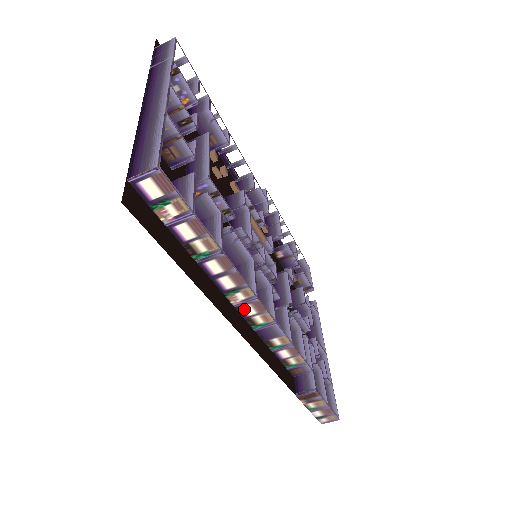
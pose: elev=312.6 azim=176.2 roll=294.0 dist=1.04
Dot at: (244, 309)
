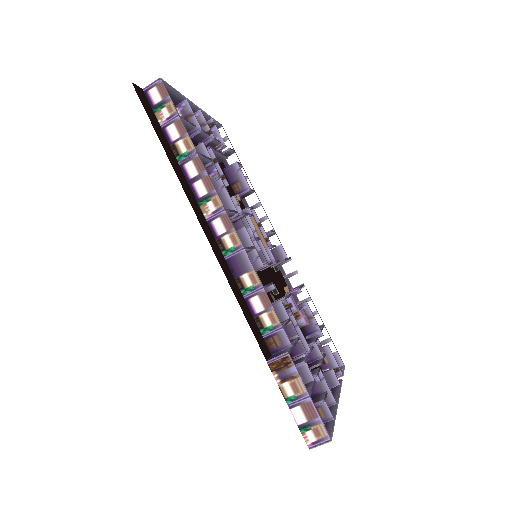
Dot at: (215, 225)
